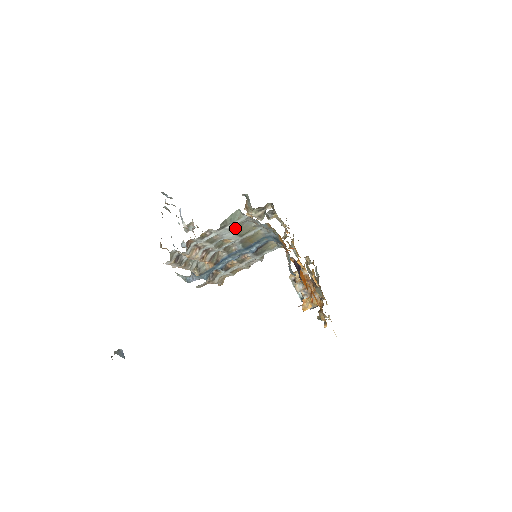
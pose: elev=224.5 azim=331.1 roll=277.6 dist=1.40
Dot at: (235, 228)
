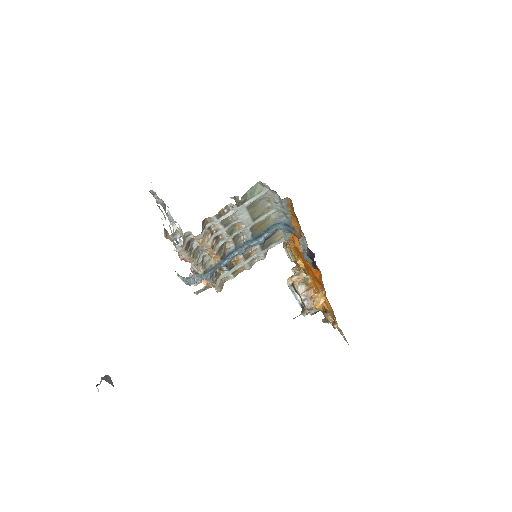
Dot at: (251, 207)
